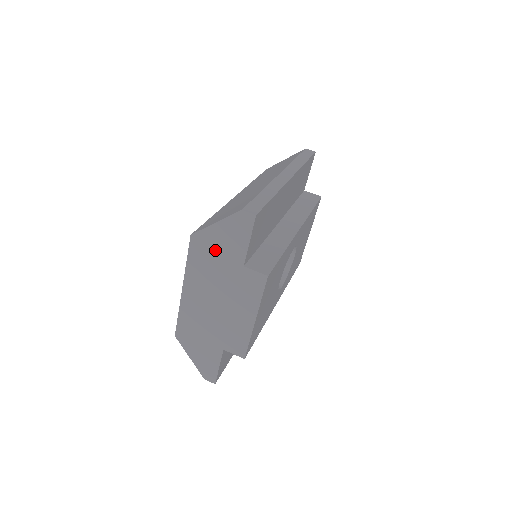
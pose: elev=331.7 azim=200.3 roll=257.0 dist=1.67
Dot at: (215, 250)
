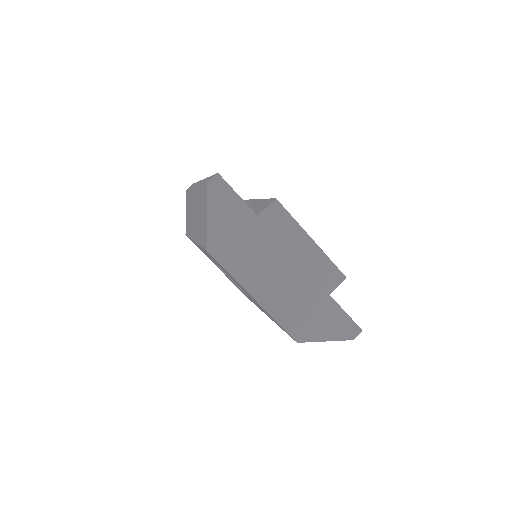
Dot at: (231, 235)
